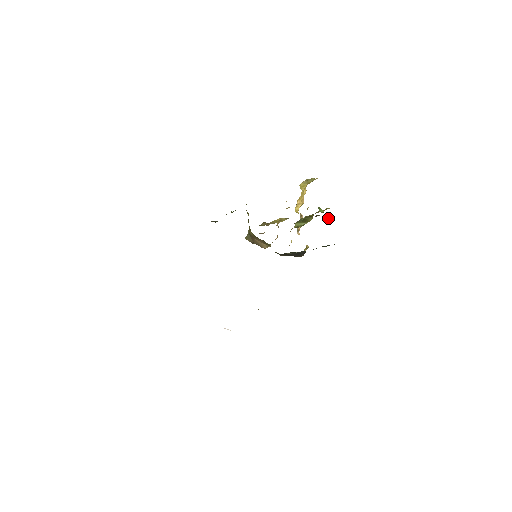
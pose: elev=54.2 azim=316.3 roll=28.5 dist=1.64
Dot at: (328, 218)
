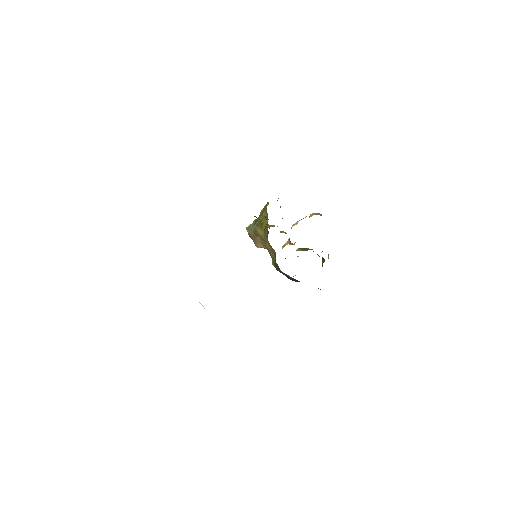
Dot at: occluded
